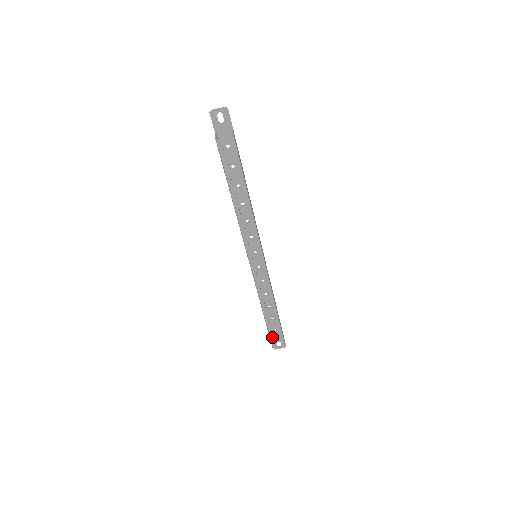
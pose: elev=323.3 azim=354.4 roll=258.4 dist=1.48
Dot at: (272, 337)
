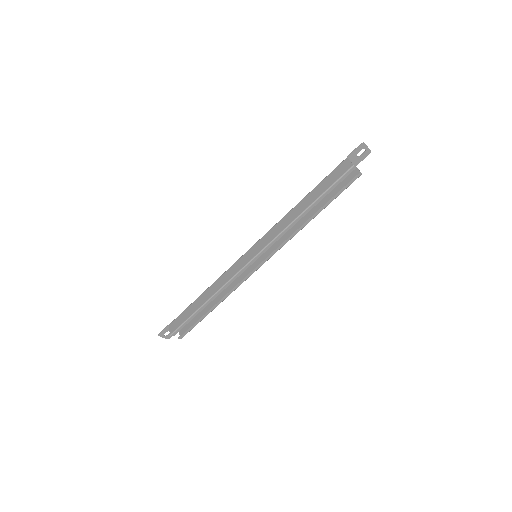
Dot at: (183, 326)
